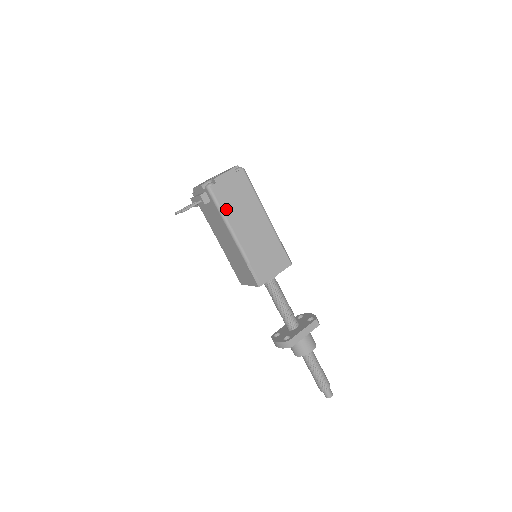
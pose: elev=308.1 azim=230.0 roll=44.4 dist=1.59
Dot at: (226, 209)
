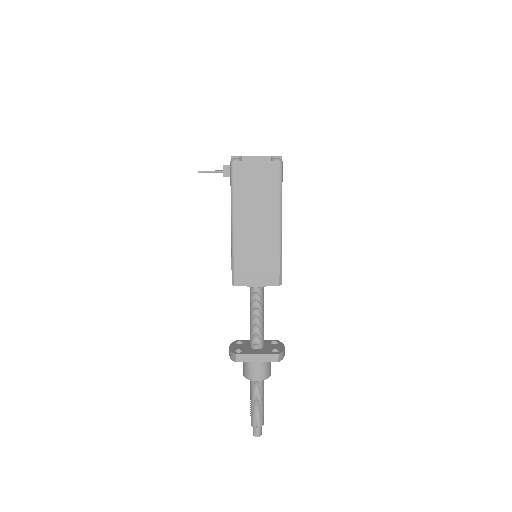
Dot at: (238, 192)
